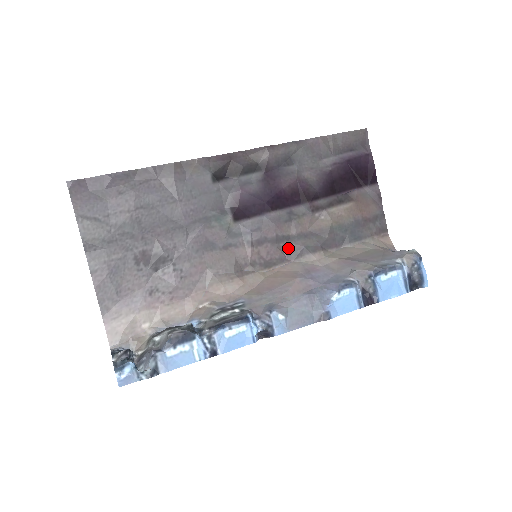
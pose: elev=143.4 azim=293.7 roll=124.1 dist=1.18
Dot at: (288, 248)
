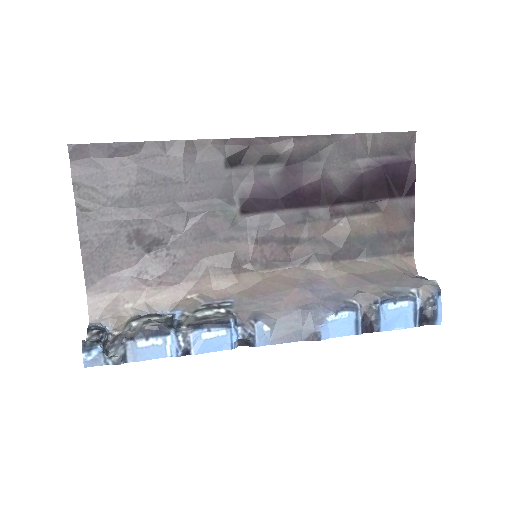
Dot at: (295, 251)
